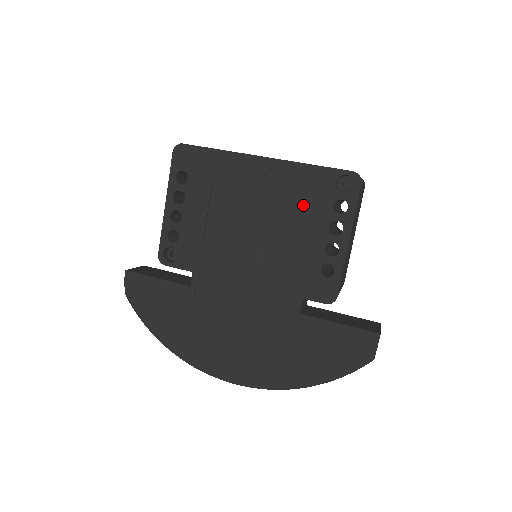
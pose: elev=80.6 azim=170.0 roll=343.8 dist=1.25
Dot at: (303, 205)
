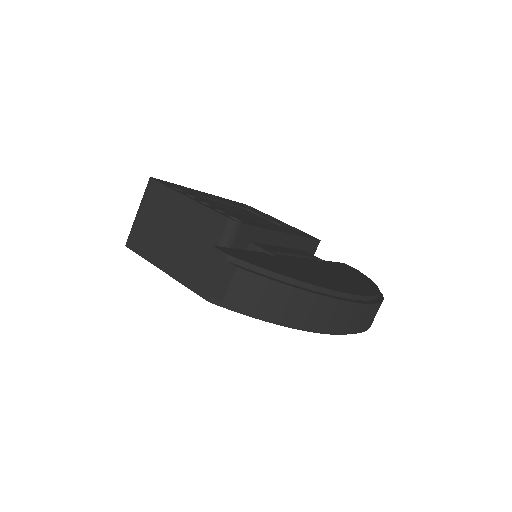
Dot at: occluded
